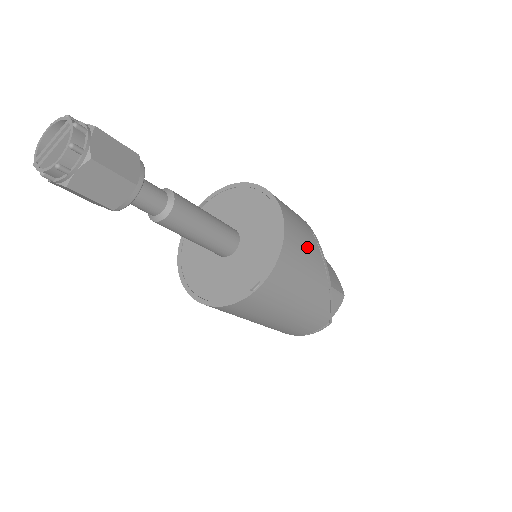
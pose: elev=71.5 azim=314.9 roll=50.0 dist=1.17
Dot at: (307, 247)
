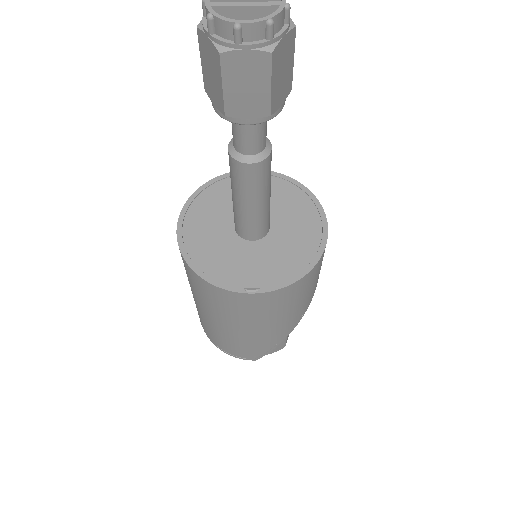
Dot at: (311, 290)
